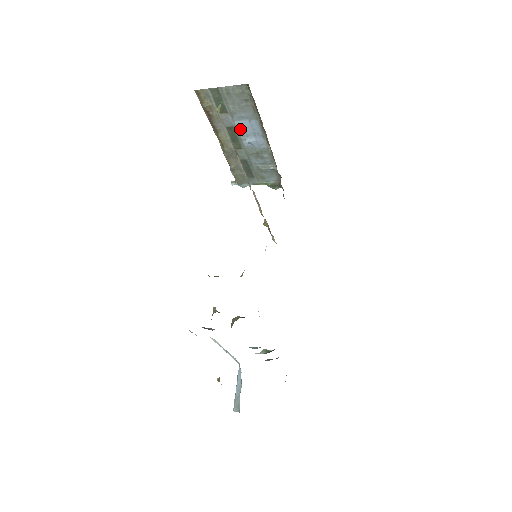
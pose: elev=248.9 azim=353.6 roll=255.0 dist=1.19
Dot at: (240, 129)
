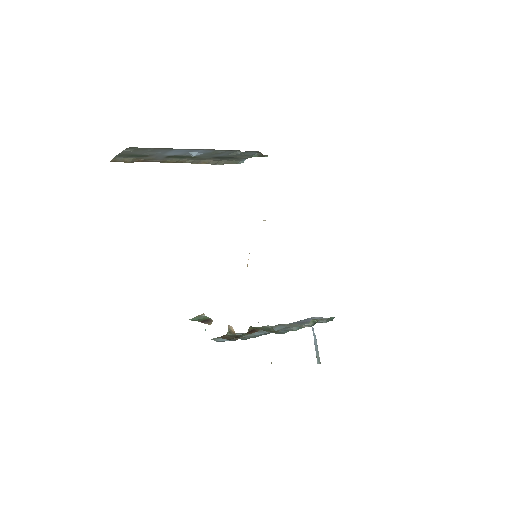
Dot at: (175, 154)
